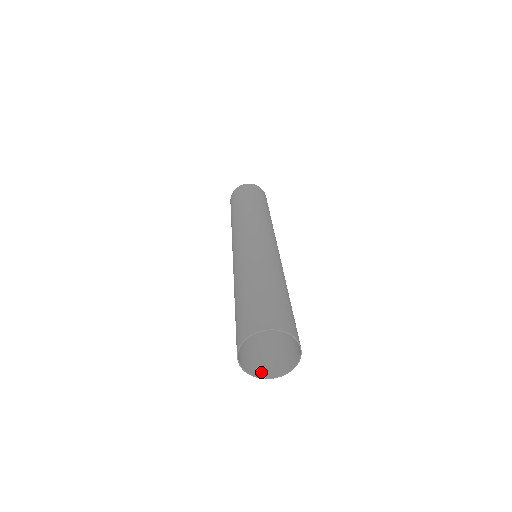
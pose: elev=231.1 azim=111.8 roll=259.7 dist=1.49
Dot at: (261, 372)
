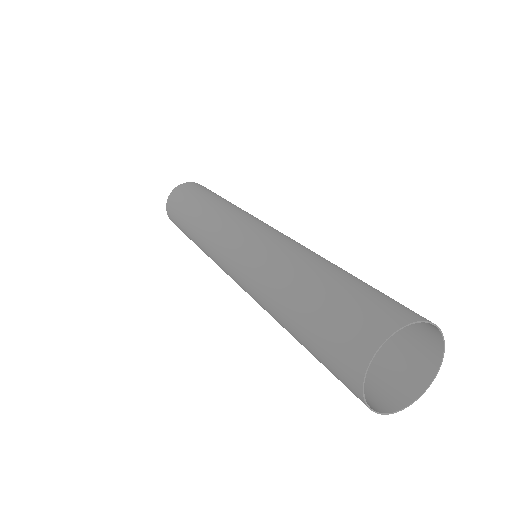
Dot at: occluded
